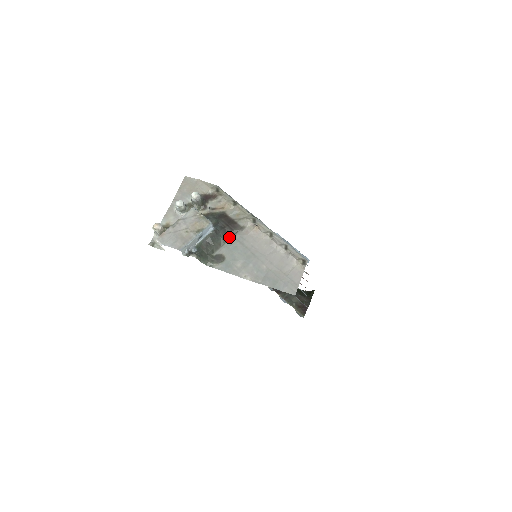
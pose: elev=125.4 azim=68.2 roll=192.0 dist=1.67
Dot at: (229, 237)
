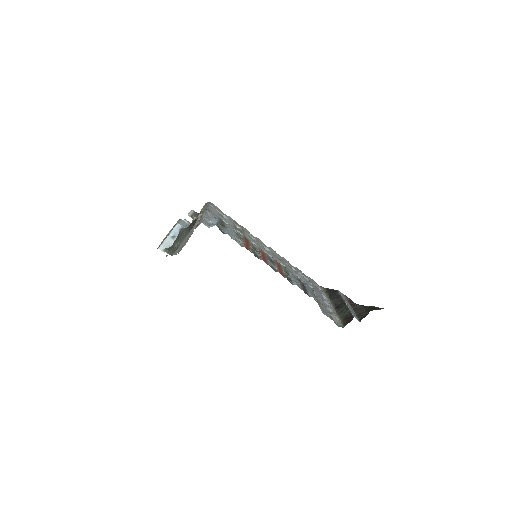
Dot at: occluded
